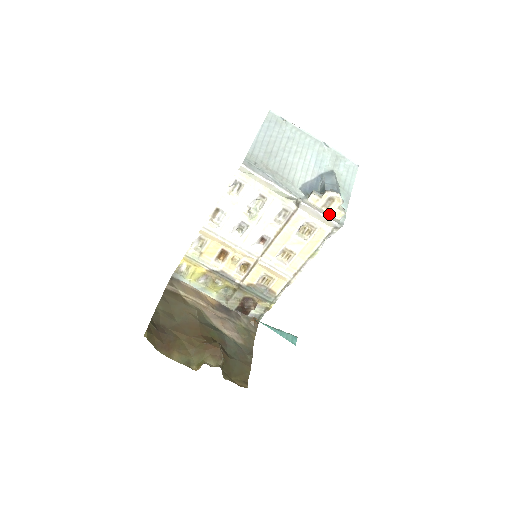
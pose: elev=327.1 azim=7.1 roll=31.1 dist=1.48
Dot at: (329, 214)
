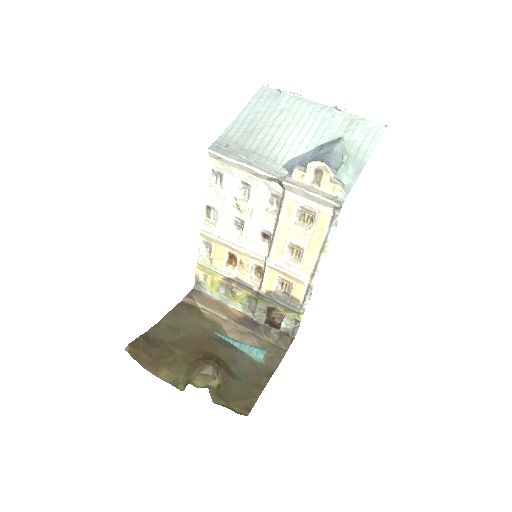
Dot at: (322, 191)
